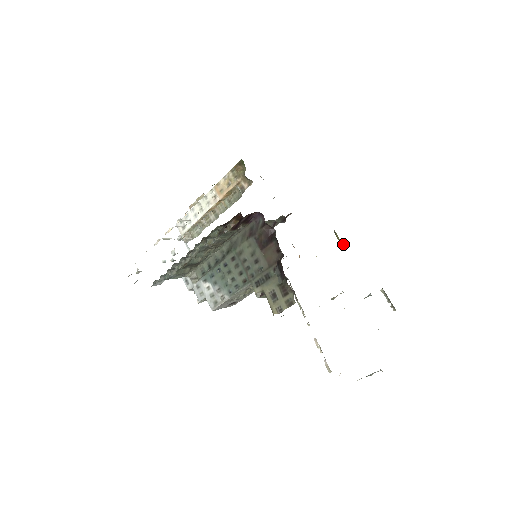
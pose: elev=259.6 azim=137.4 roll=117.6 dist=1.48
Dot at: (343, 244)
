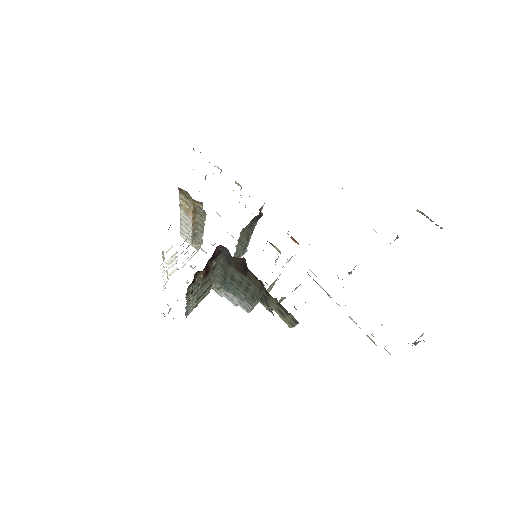
Dot at: occluded
